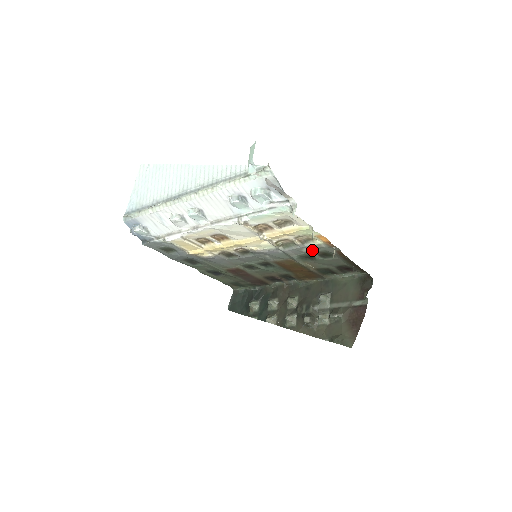
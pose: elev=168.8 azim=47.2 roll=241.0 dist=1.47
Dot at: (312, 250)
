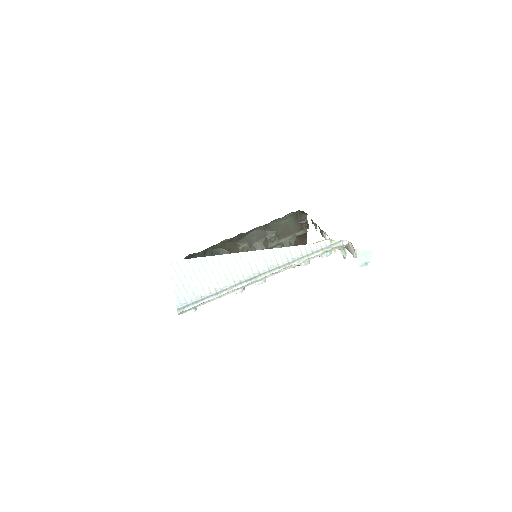
Dot at: occluded
